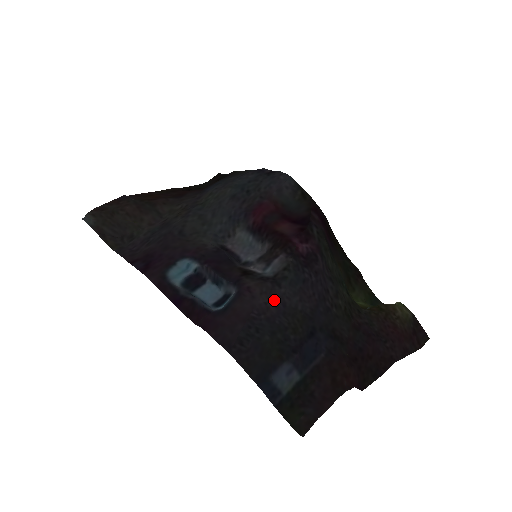
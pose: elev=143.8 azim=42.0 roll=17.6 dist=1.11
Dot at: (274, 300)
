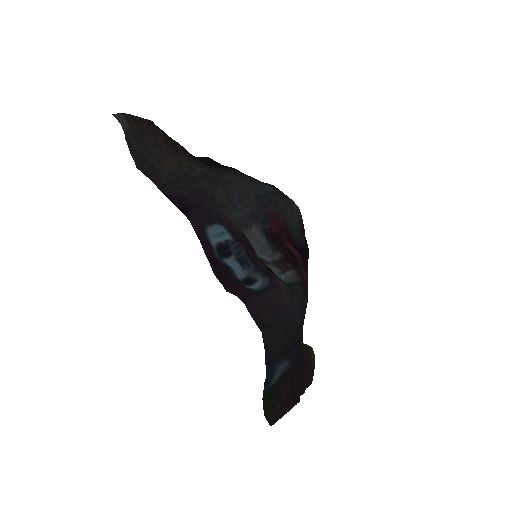
Dot at: (291, 305)
